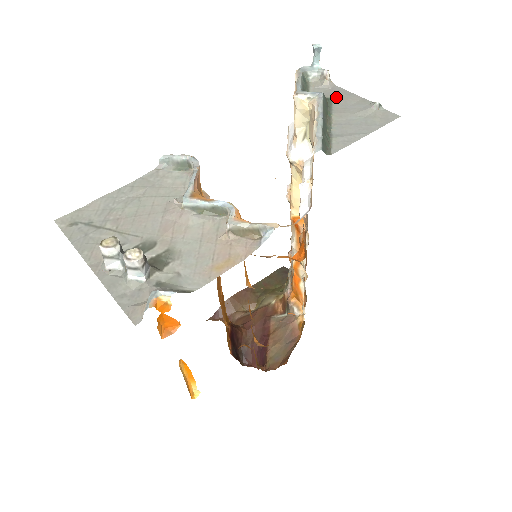
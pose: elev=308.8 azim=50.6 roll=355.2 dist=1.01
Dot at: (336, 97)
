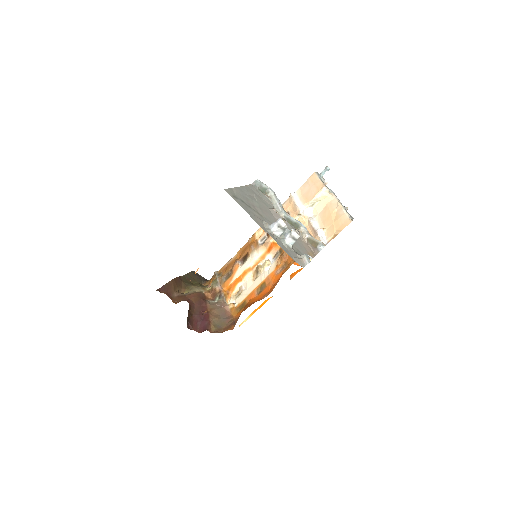
Dot at: occluded
